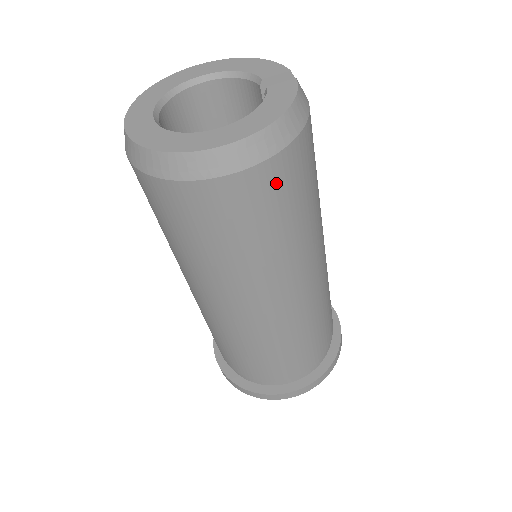
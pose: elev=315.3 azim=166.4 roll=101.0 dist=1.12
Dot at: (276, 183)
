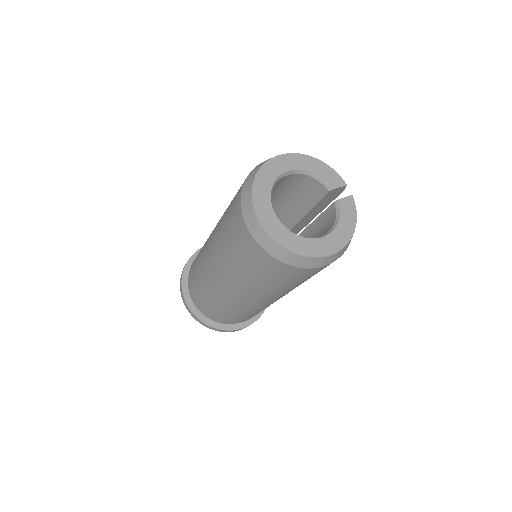
Dot at: occluded
